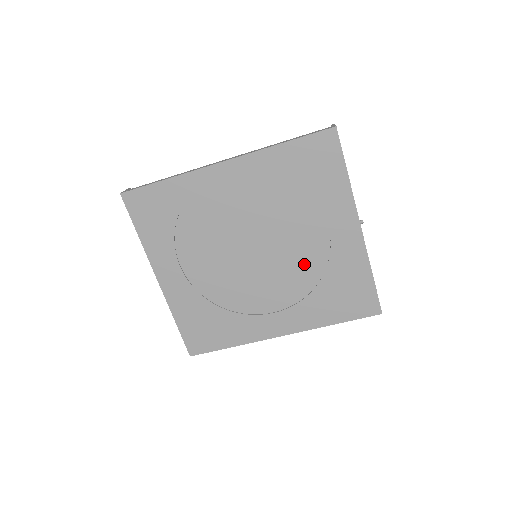
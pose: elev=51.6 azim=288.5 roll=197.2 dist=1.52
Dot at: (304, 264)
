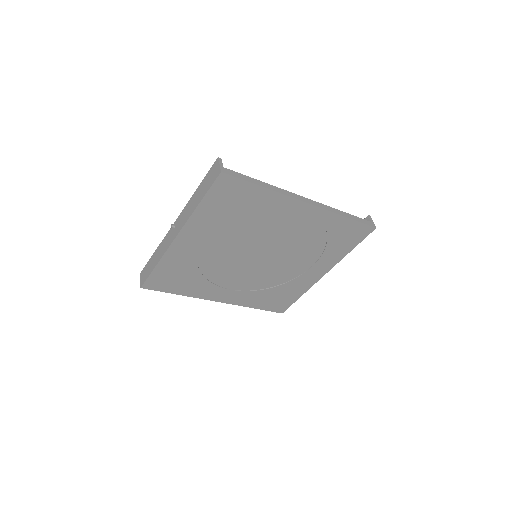
Dot at: (277, 275)
